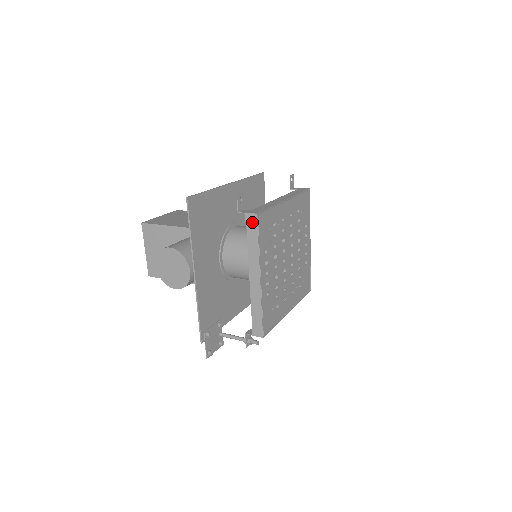
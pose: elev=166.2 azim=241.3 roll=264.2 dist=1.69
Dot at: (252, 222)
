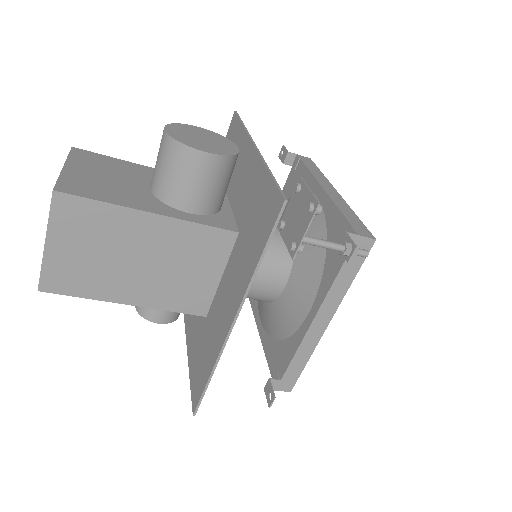
Dot at: (307, 160)
